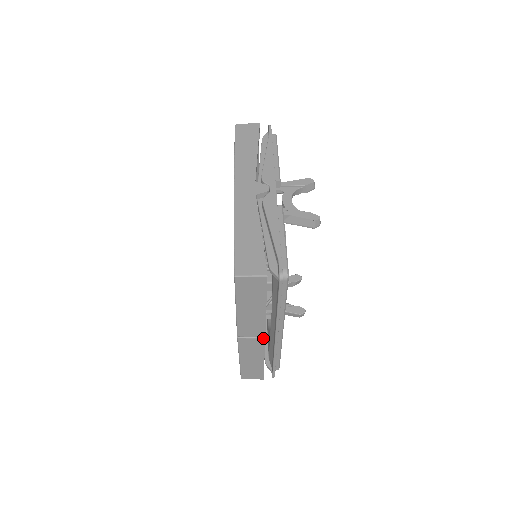
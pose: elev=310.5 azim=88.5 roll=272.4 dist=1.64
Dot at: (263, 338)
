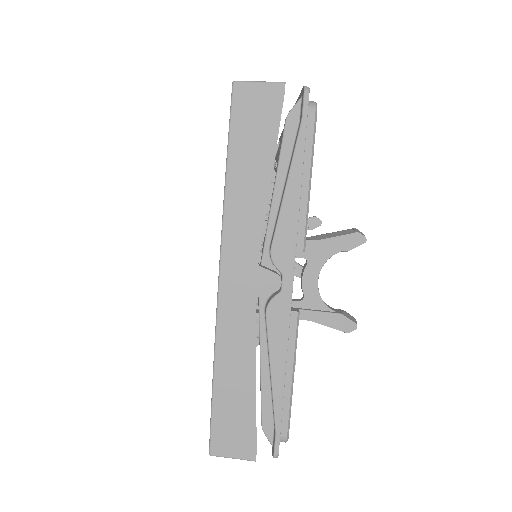
Dot at: occluded
